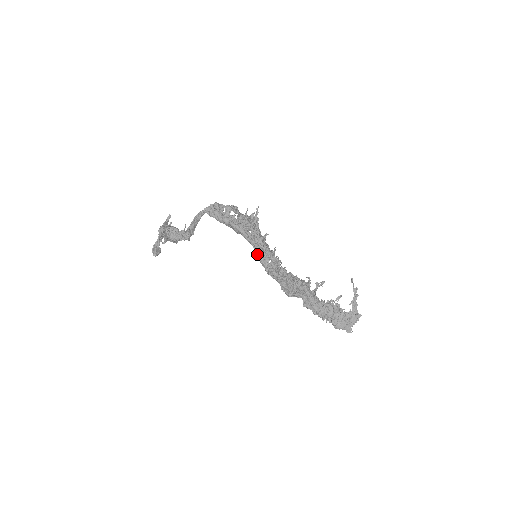
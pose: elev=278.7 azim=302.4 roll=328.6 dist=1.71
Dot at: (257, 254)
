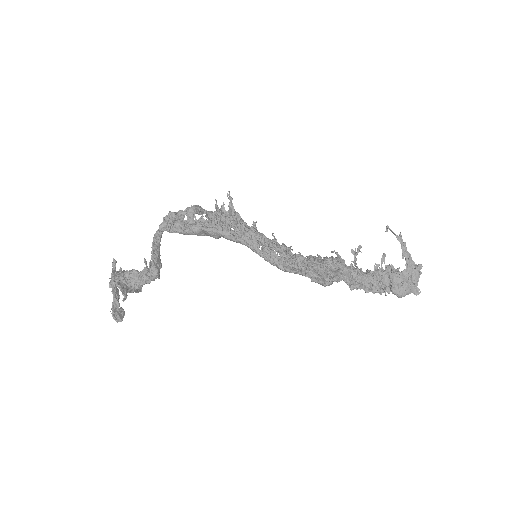
Dot at: (257, 253)
